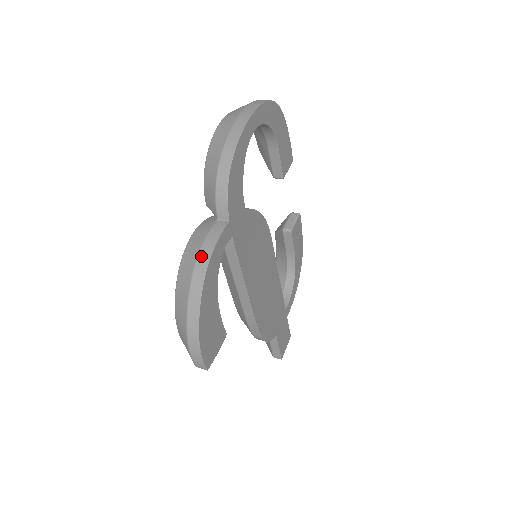
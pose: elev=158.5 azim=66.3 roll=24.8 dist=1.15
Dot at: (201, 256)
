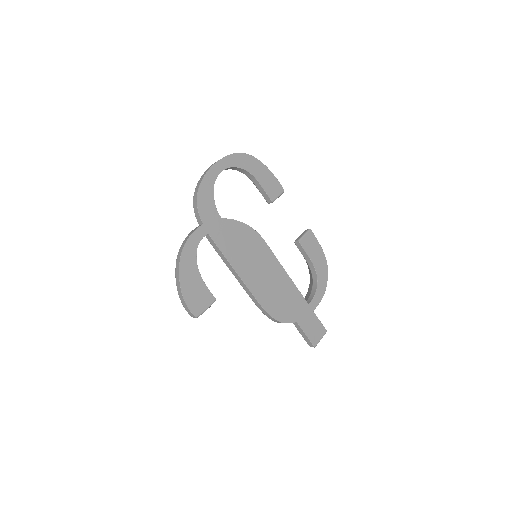
Dot at: (182, 244)
